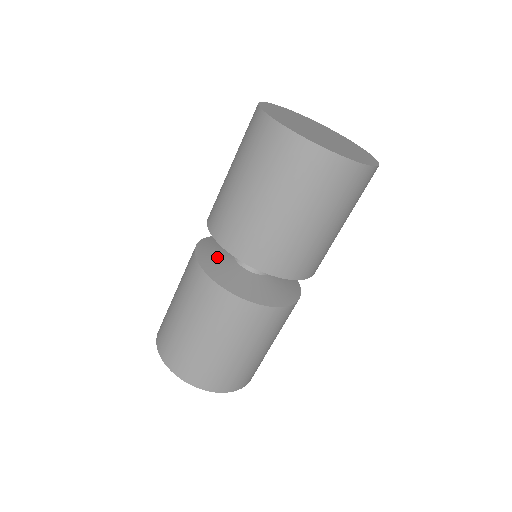
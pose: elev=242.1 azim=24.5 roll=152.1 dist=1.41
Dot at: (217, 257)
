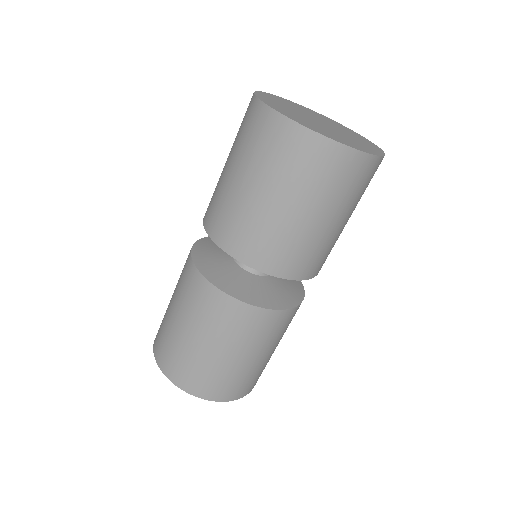
Dot at: (214, 252)
